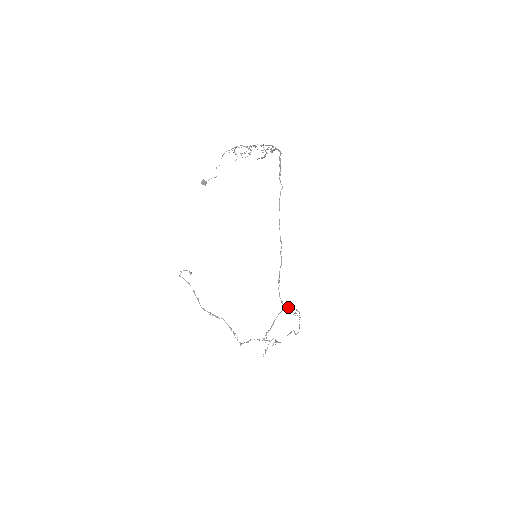
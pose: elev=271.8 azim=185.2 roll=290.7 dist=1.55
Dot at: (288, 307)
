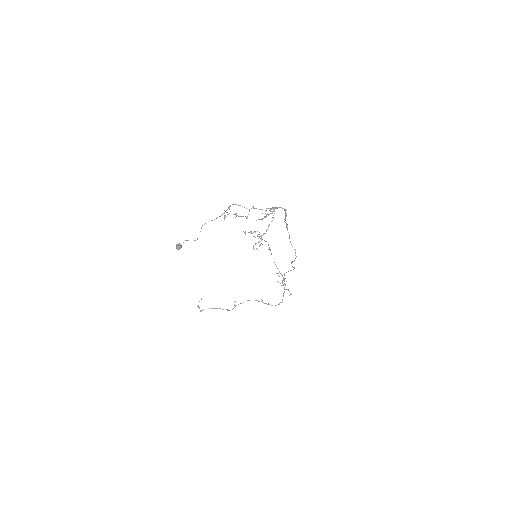
Dot at: occluded
